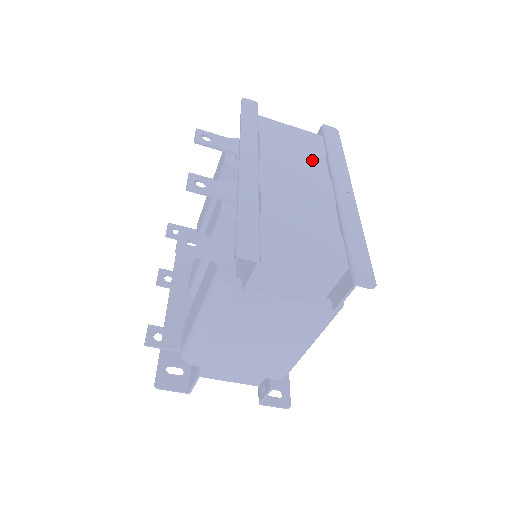
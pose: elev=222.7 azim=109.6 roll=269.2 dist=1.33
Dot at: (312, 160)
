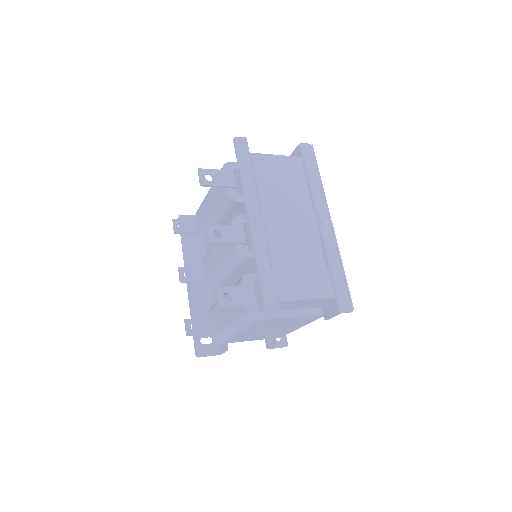
Dot at: (298, 193)
